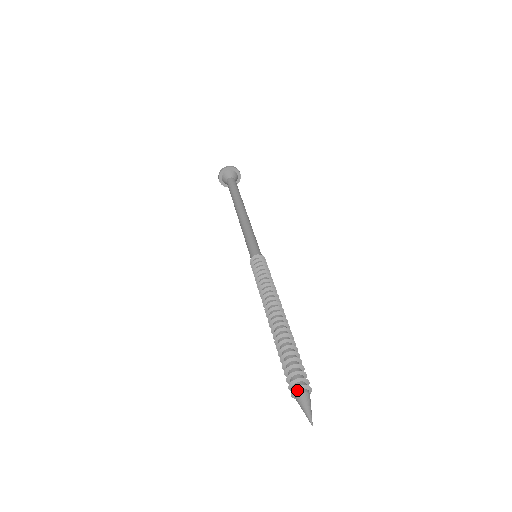
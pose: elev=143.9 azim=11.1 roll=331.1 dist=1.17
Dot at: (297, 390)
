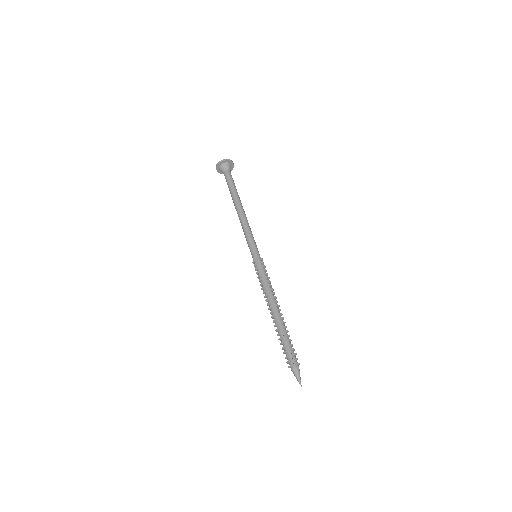
Dot at: (291, 366)
